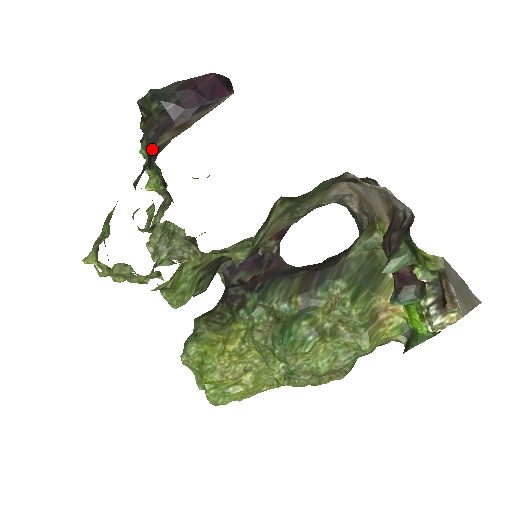
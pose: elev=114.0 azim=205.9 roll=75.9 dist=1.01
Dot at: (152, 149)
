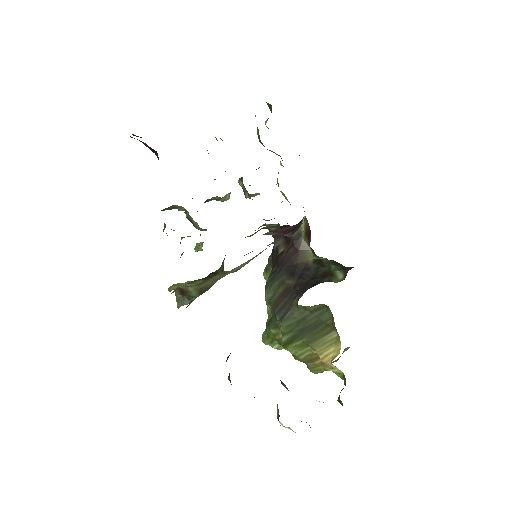
Dot at: occluded
